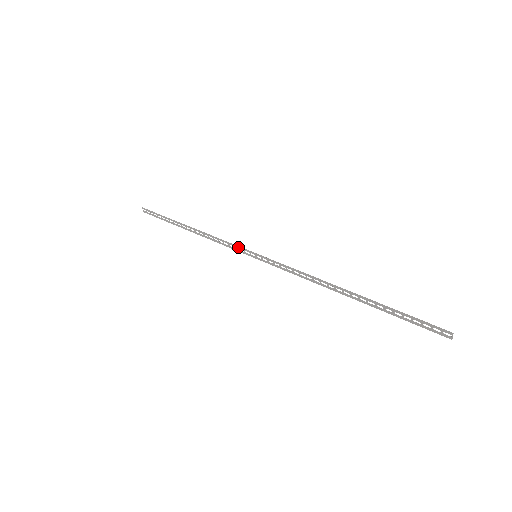
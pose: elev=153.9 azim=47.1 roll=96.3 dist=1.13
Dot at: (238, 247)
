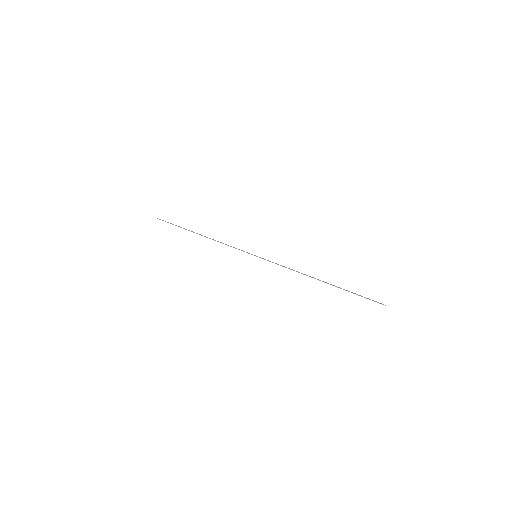
Dot at: occluded
